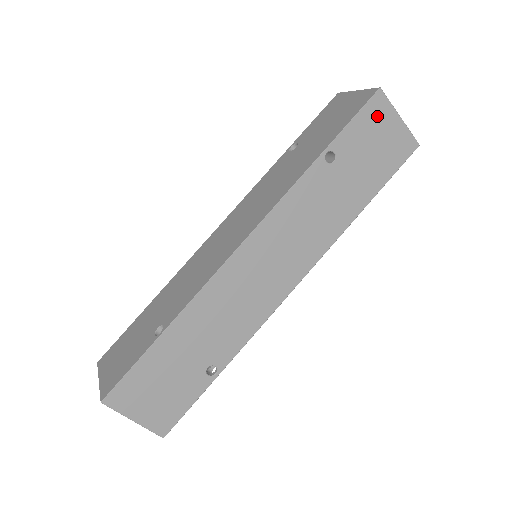
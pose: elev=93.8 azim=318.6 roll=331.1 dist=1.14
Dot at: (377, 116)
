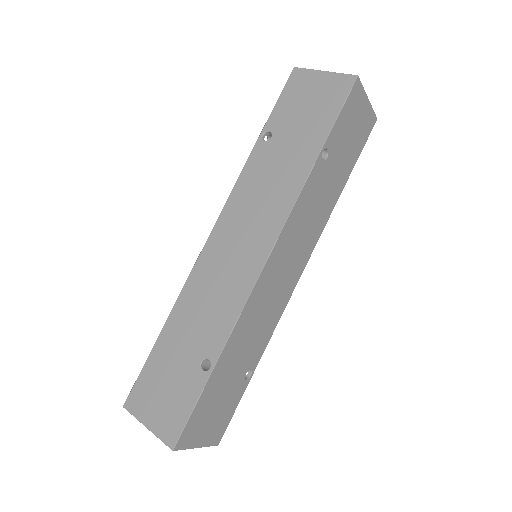
Dot at: (355, 103)
